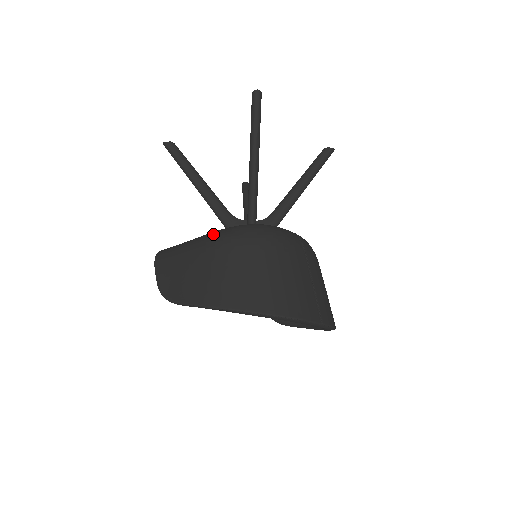
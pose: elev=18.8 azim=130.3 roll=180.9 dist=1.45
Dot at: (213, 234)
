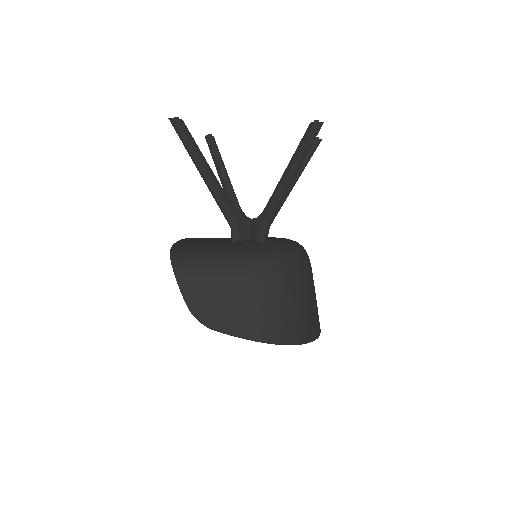
Dot at: (250, 261)
